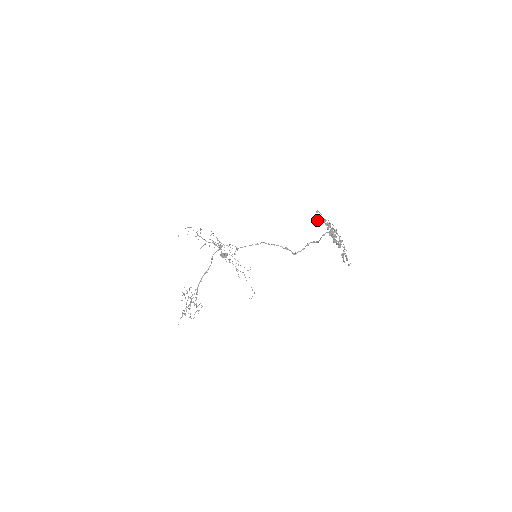
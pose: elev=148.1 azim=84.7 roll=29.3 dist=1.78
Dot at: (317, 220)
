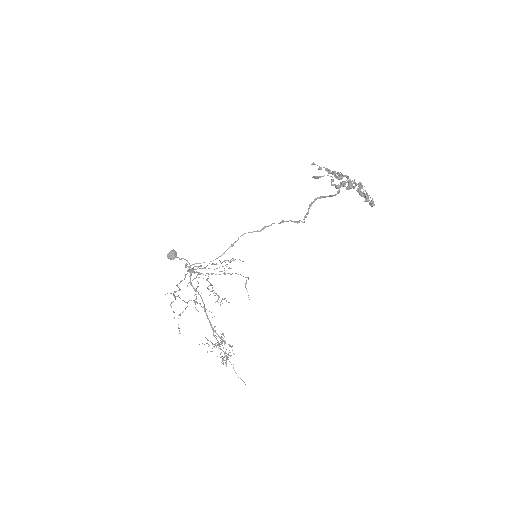
Dot at: occluded
